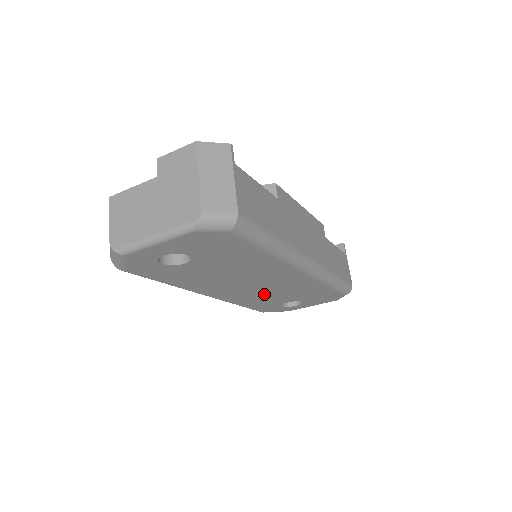
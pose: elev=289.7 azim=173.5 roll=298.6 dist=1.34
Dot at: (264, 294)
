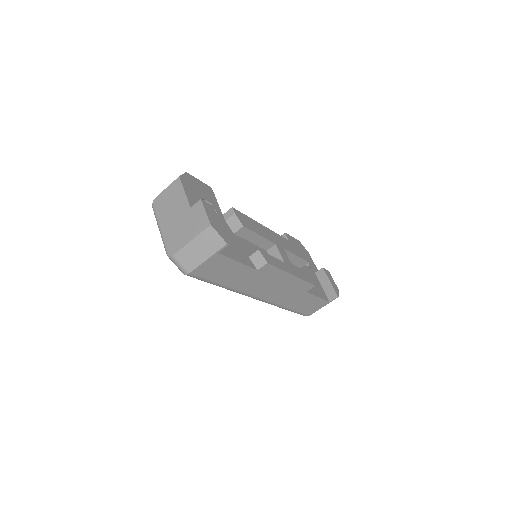
Dot at: occluded
